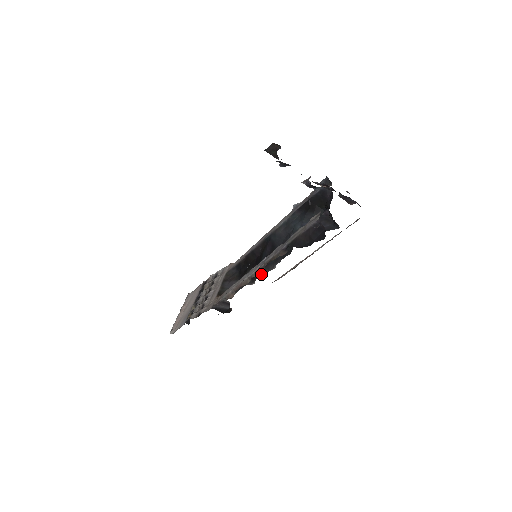
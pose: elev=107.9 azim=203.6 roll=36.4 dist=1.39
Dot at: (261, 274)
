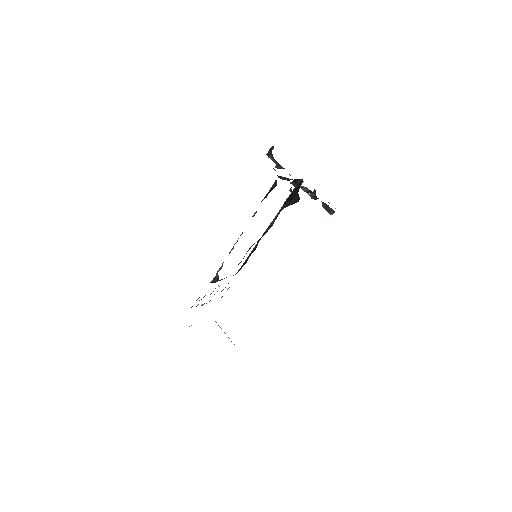
Dot at: (246, 253)
